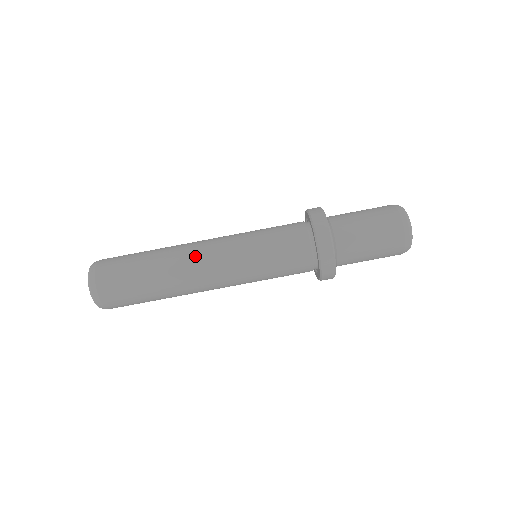
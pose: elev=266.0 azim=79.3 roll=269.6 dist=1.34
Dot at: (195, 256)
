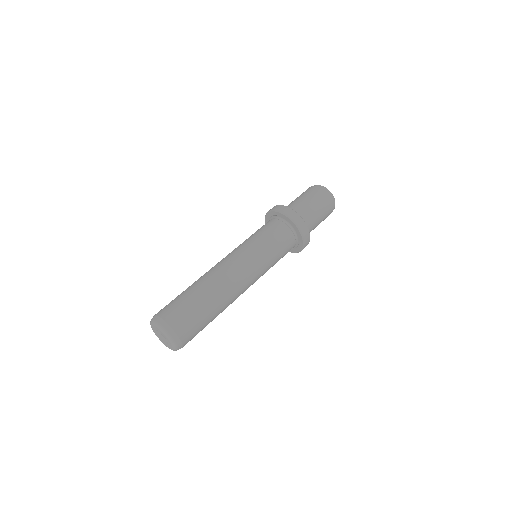
Dot at: (218, 266)
